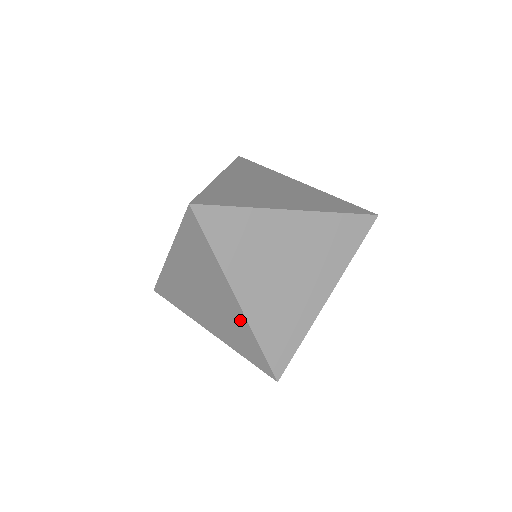
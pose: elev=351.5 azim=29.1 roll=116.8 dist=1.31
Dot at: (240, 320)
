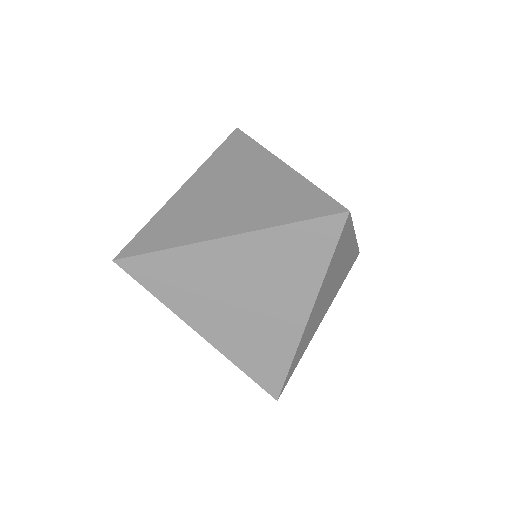
Dot at: (288, 336)
